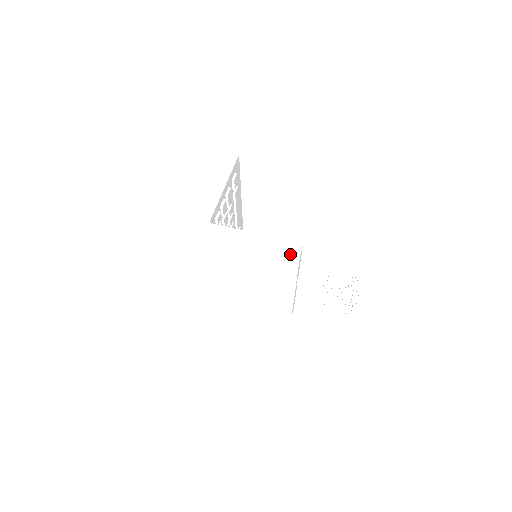
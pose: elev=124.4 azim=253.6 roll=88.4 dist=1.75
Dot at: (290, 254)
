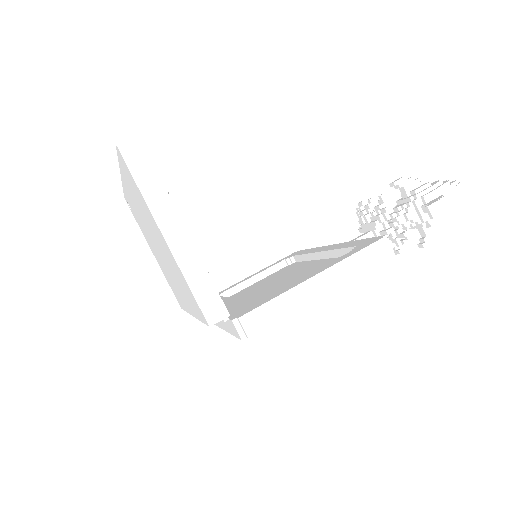
Dot at: (378, 261)
